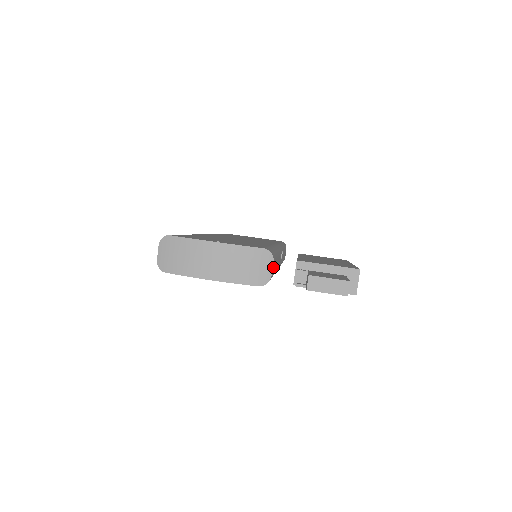
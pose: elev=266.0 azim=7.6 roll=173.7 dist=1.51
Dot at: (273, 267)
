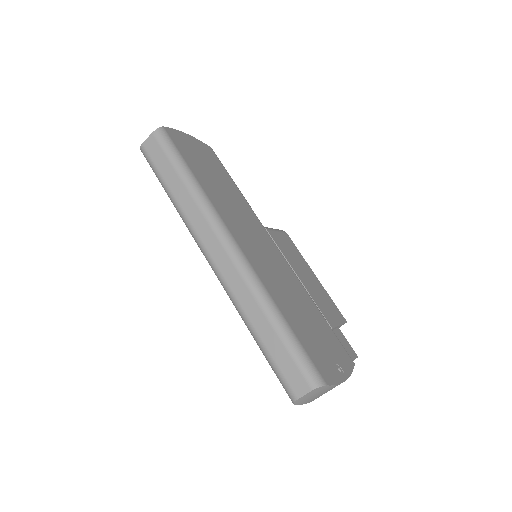
Dot at: occluded
